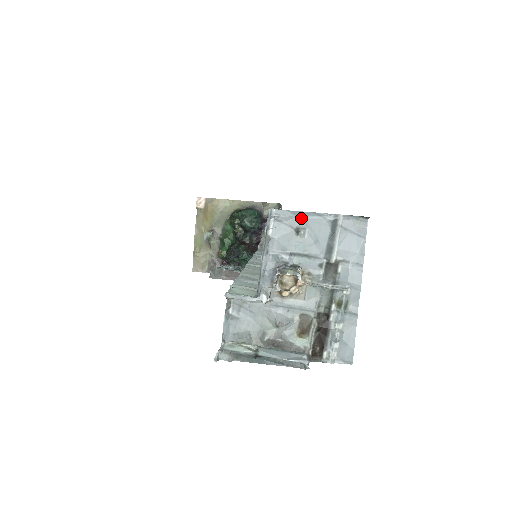
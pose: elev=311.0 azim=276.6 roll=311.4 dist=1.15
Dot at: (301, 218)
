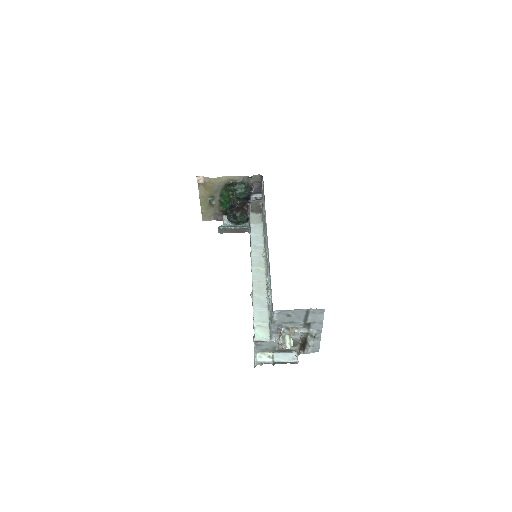
Dot at: (290, 311)
